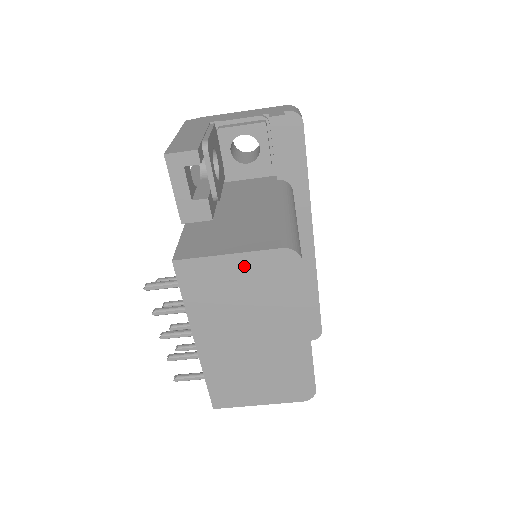
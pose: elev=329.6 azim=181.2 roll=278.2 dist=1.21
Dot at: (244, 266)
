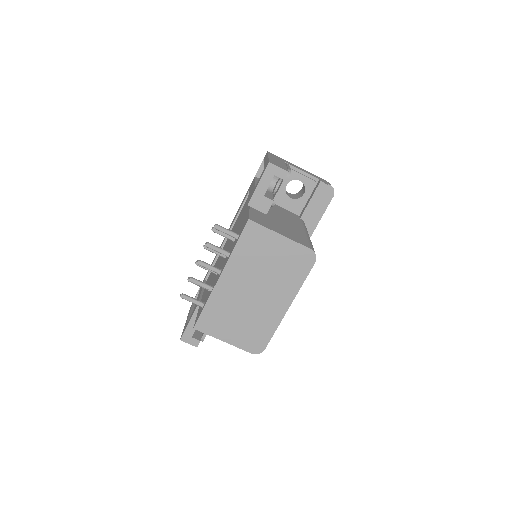
Dot at: (284, 247)
